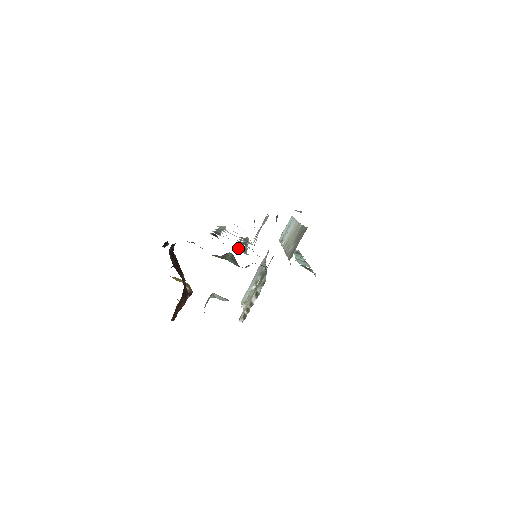
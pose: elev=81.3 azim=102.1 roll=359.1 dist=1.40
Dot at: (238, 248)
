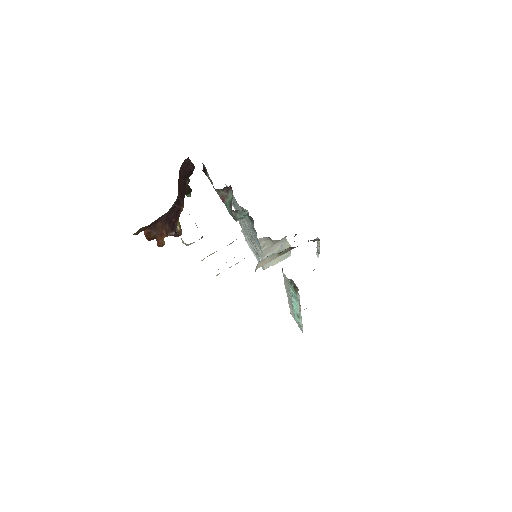
Dot at: occluded
